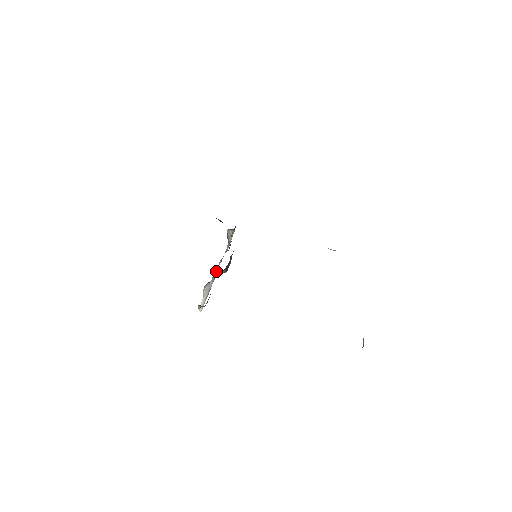
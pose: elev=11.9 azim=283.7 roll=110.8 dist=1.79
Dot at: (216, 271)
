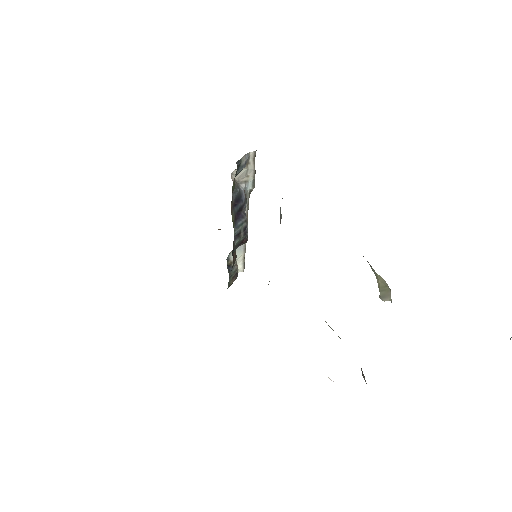
Dot at: (233, 241)
